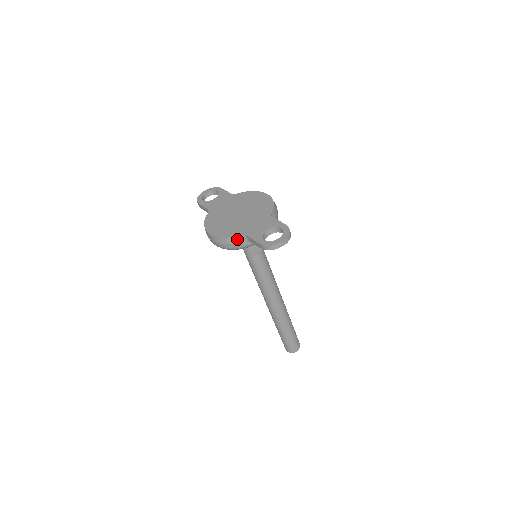
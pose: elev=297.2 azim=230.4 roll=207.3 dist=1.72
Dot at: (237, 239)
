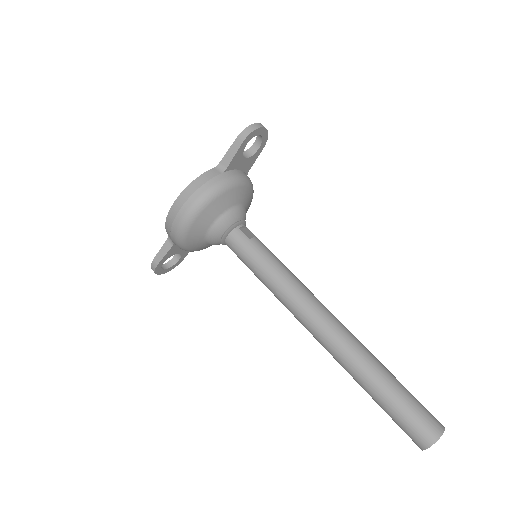
Dot at: (211, 173)
